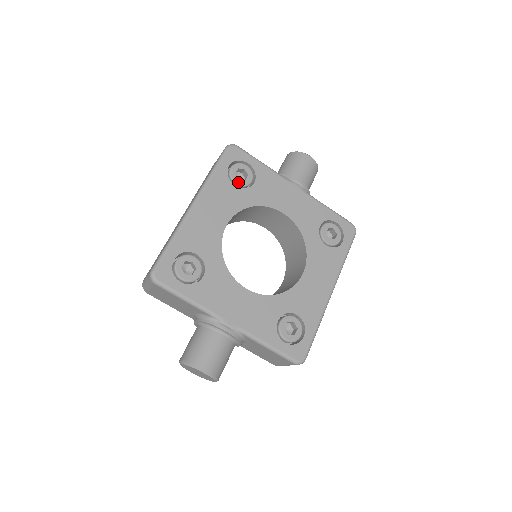
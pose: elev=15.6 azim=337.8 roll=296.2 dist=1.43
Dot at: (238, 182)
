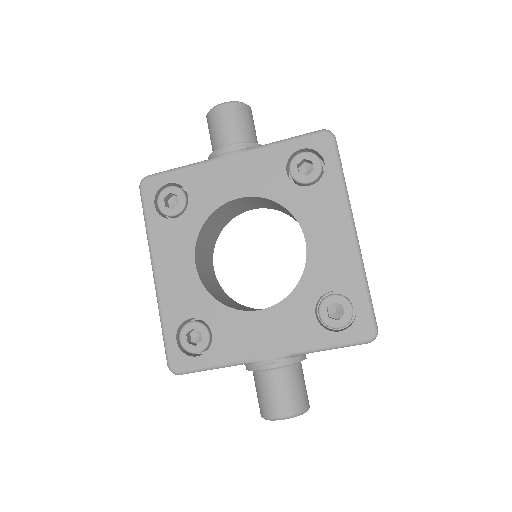
Dot at: (174, 212)
